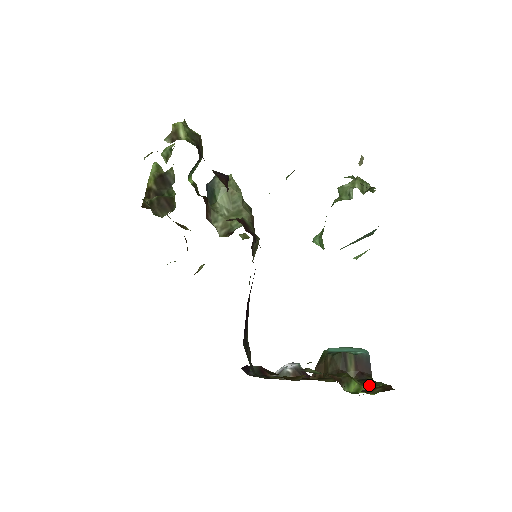
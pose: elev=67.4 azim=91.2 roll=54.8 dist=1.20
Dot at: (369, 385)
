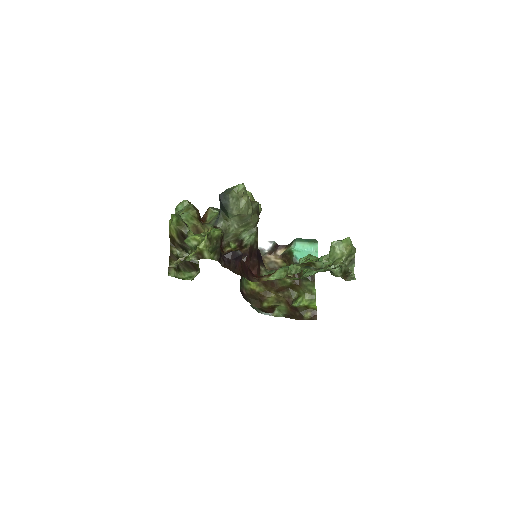
Dot at: (308, 297)
